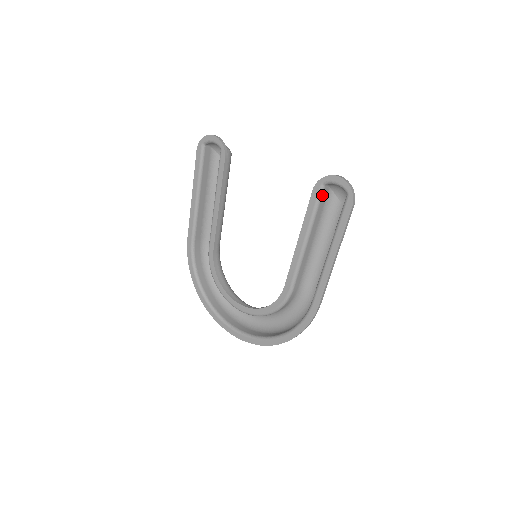
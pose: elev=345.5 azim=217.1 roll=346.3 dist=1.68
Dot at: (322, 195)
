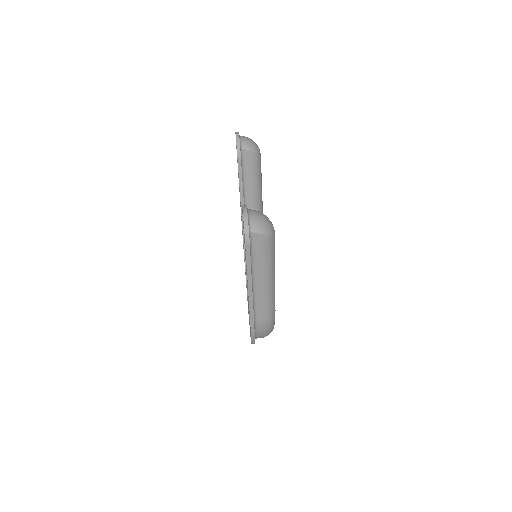
Dot at: occluded
